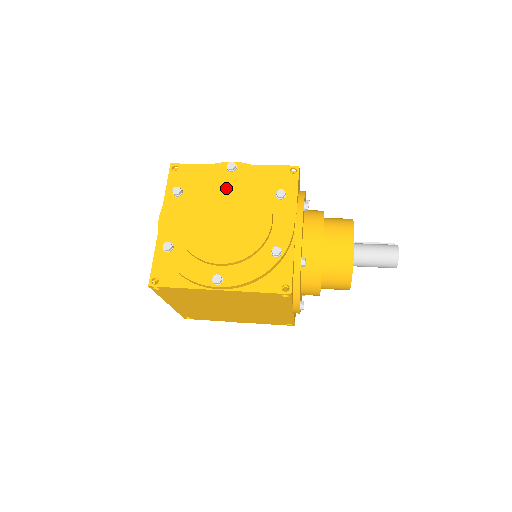
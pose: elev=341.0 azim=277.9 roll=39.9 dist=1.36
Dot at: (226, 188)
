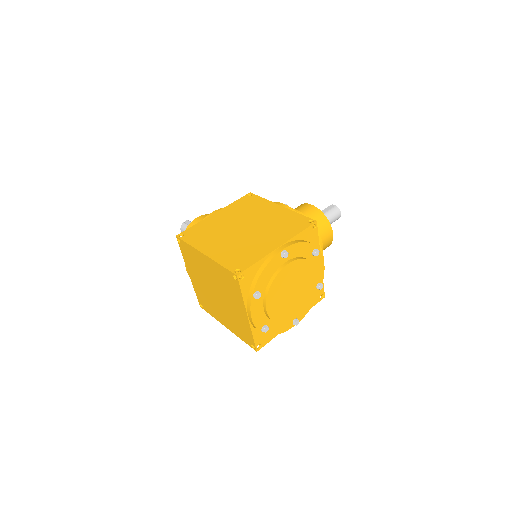
Dot at: (288, 273)
